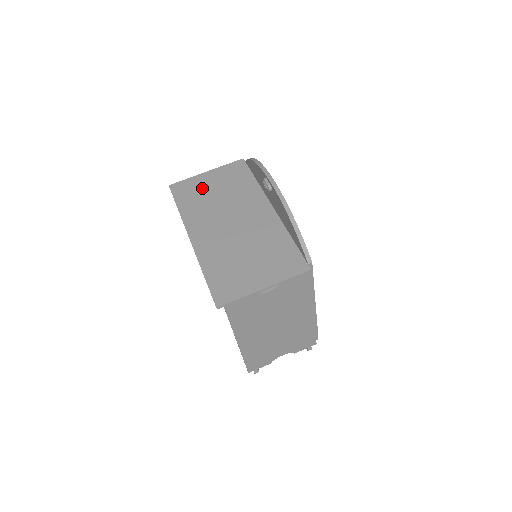
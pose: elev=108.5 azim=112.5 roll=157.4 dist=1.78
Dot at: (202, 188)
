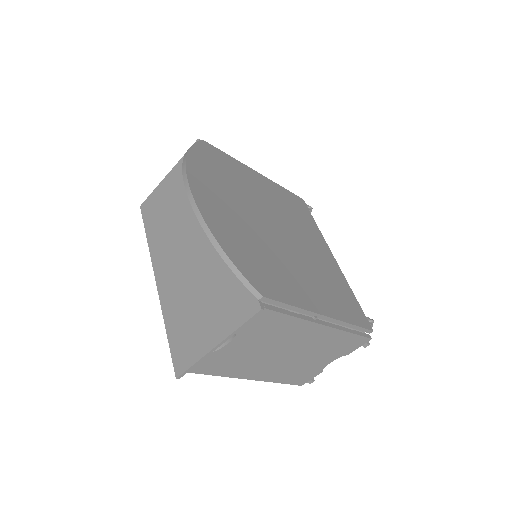
Dot at: (164, 201)
